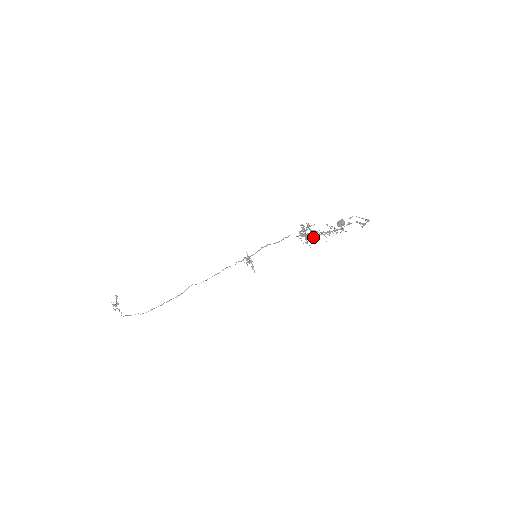
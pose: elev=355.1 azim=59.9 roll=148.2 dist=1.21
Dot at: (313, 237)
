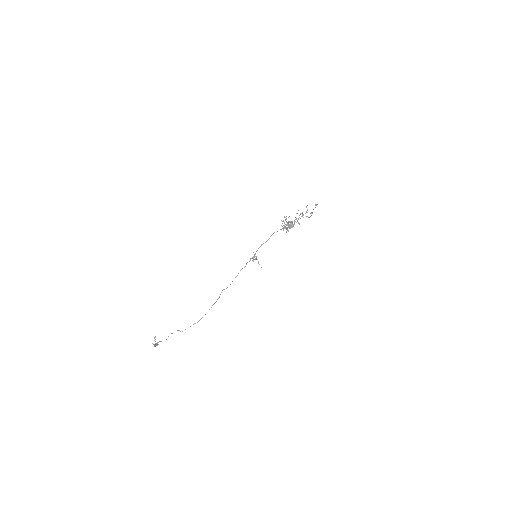
Dot at: occluded
